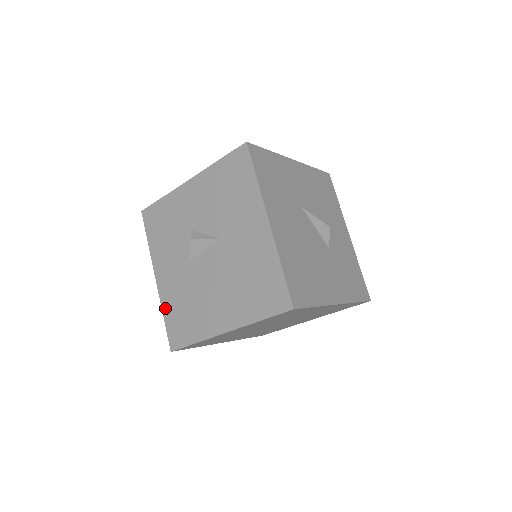
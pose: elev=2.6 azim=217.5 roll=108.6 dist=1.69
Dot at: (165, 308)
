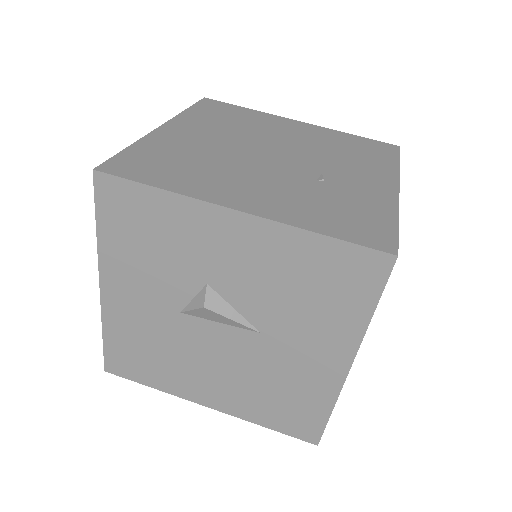
Dot at: (109, 329)
